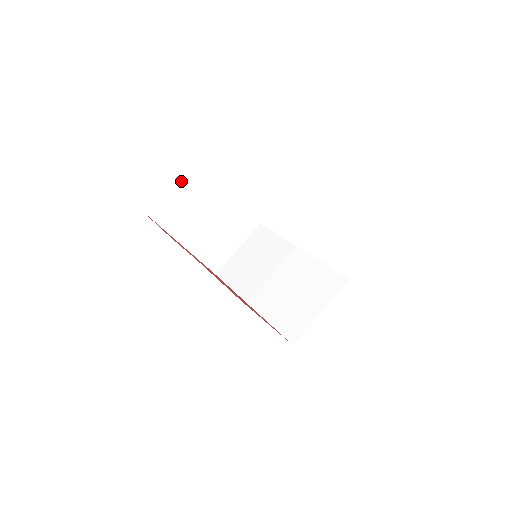
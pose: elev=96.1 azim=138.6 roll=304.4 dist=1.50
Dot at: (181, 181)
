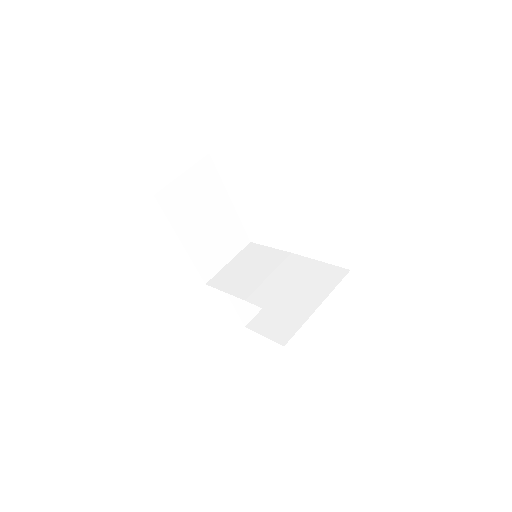
Dot at: (192, 178)
